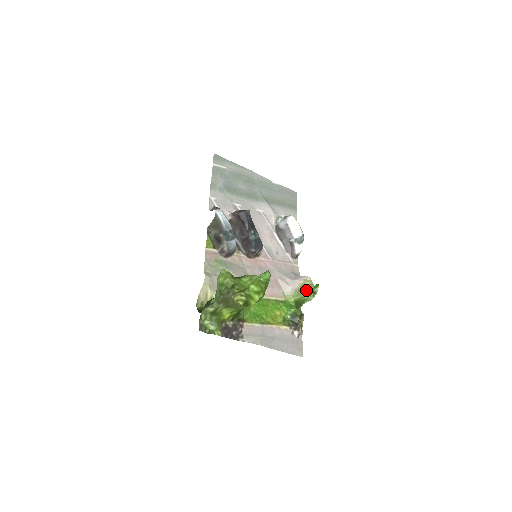
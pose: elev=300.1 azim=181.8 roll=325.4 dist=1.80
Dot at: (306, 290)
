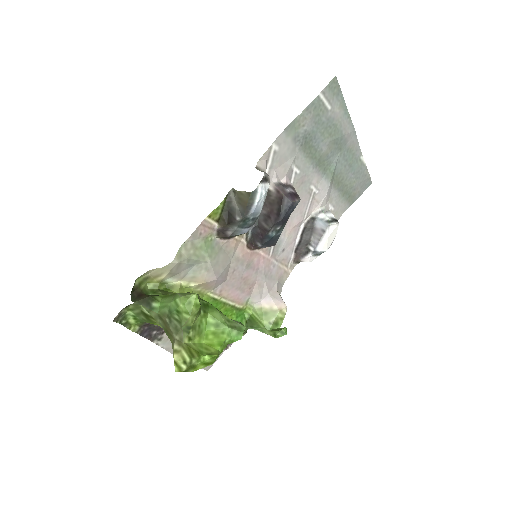
Dot at: (271, 321)
